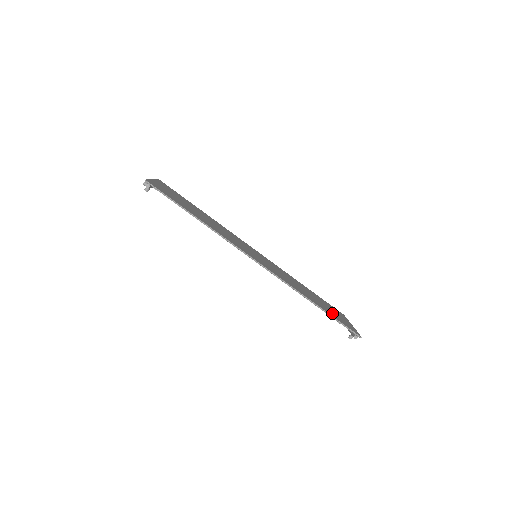
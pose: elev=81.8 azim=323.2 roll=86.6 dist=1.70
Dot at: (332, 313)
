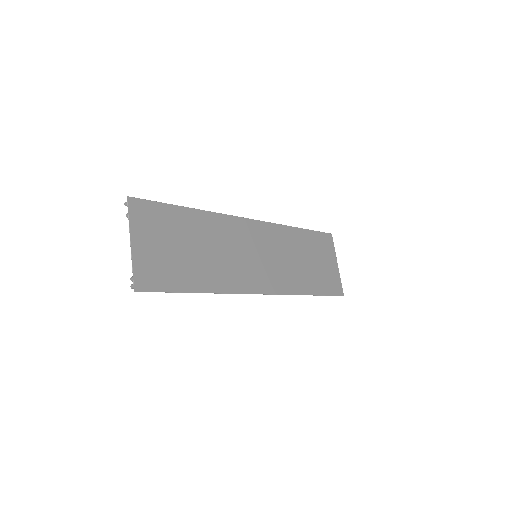
Dot at: (323, 279)
